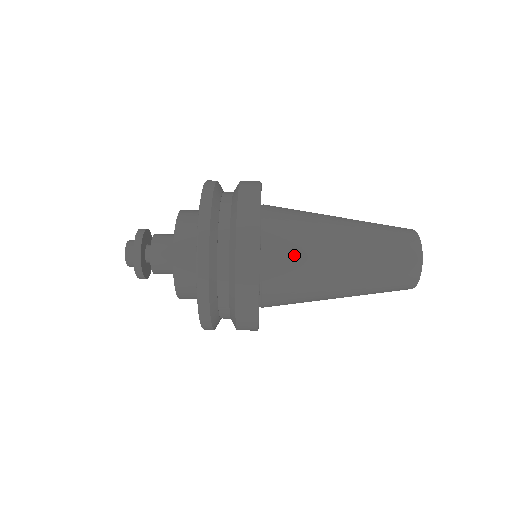
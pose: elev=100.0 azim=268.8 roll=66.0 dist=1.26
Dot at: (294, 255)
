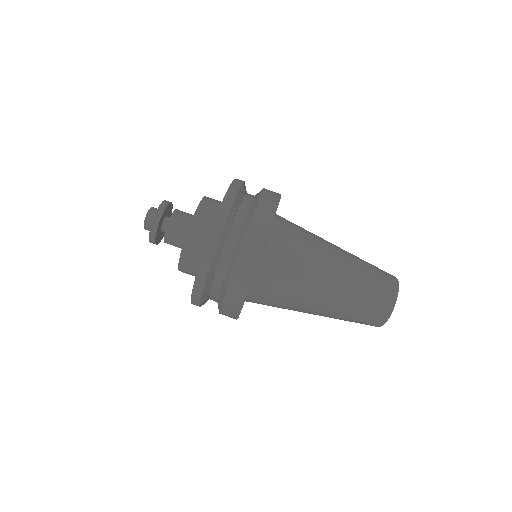
Dot at: (298, 236)
